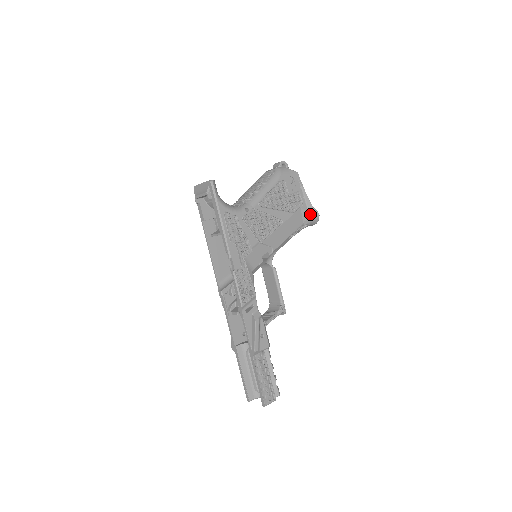
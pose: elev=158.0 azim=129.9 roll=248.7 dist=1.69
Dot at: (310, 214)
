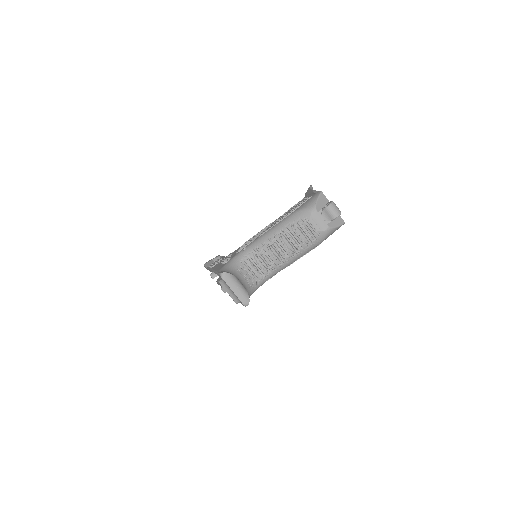
Dot at: occluded
